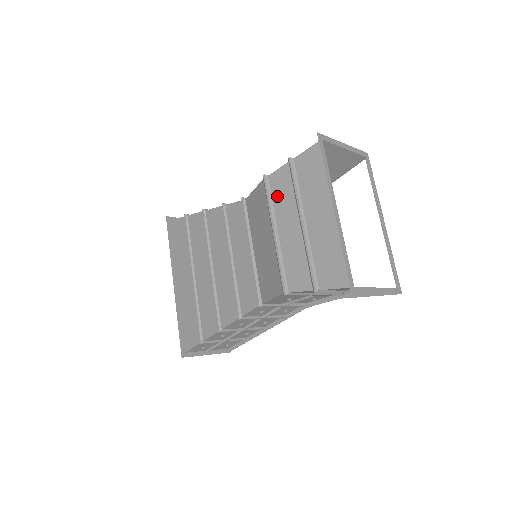
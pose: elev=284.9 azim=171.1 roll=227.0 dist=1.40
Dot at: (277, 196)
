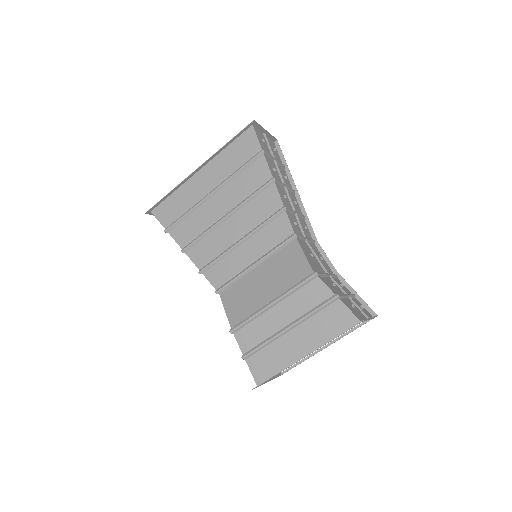
Dot at: (303, 294)
